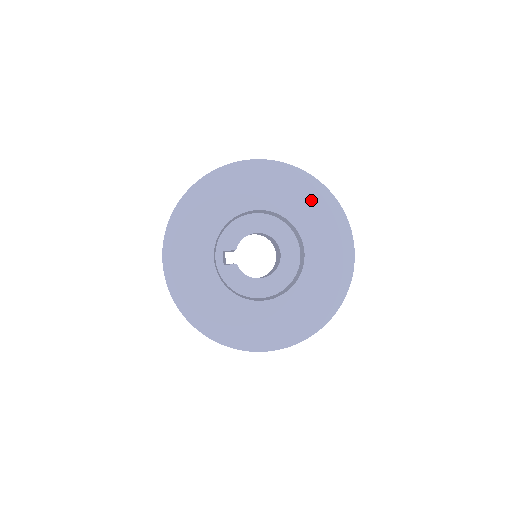
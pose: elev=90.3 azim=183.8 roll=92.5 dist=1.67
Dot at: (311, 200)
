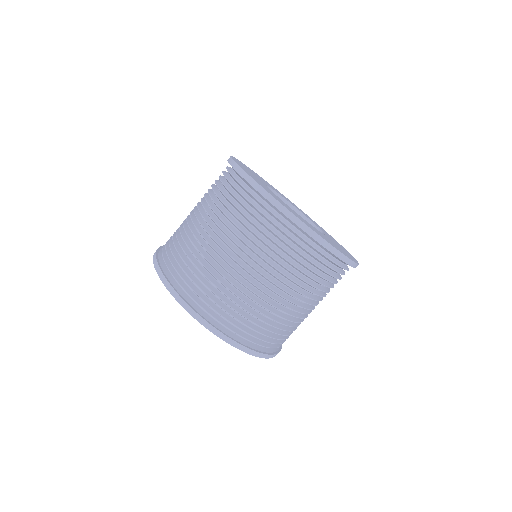
Dot at: (280, 193)
